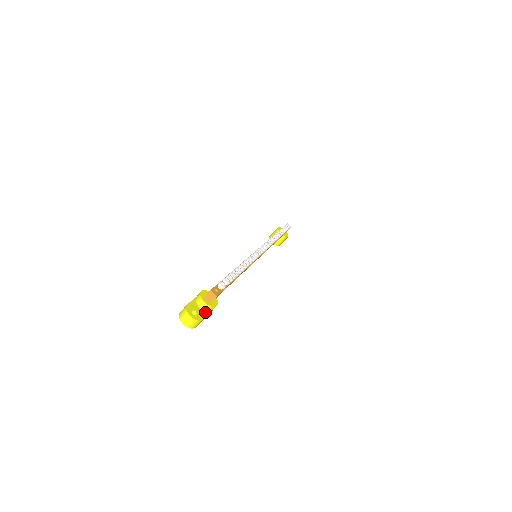
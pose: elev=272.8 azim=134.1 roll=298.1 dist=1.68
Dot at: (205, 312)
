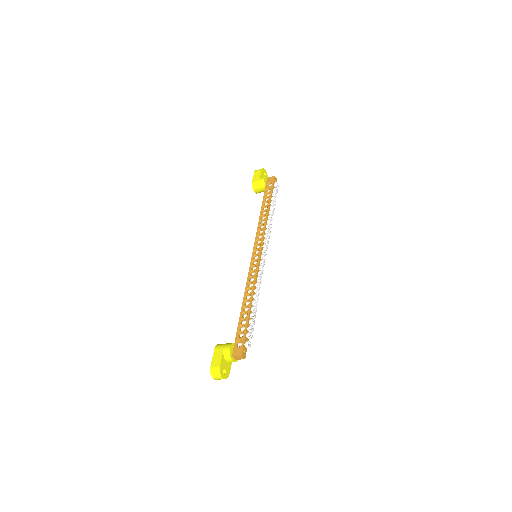
Dot at: (230, 363)
